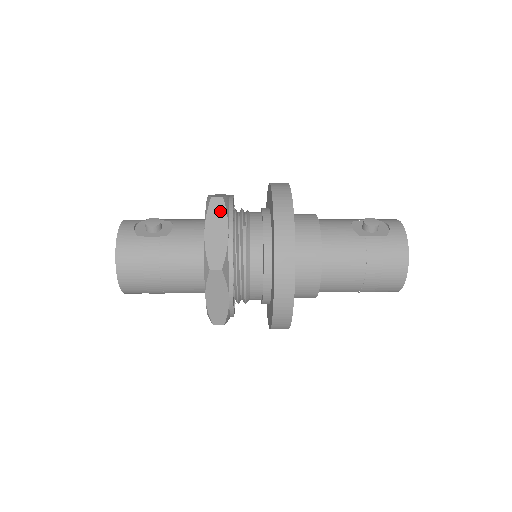
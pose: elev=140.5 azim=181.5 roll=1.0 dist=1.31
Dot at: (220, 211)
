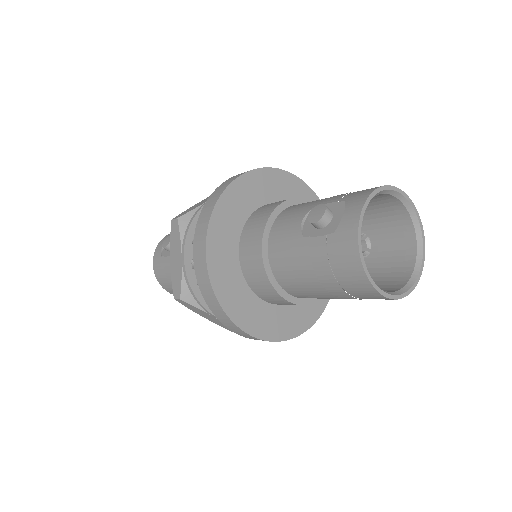
Dot at: (176, 235)
